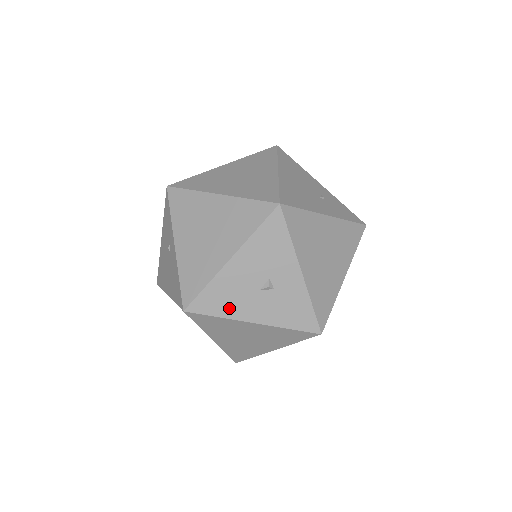
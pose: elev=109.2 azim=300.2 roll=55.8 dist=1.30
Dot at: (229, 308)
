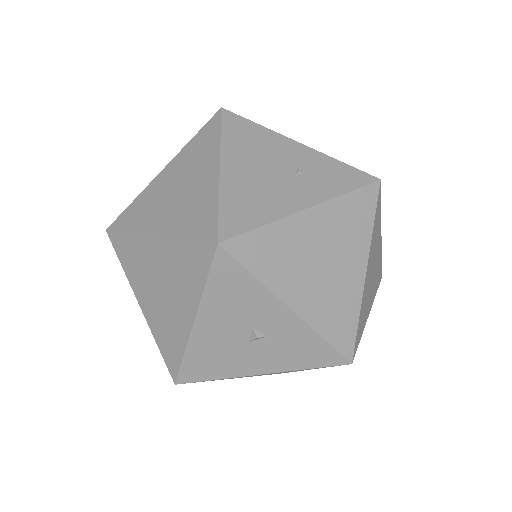
Dot at: (223, 369)
